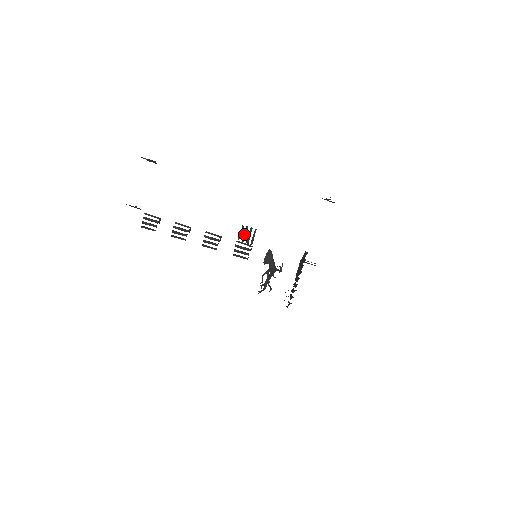
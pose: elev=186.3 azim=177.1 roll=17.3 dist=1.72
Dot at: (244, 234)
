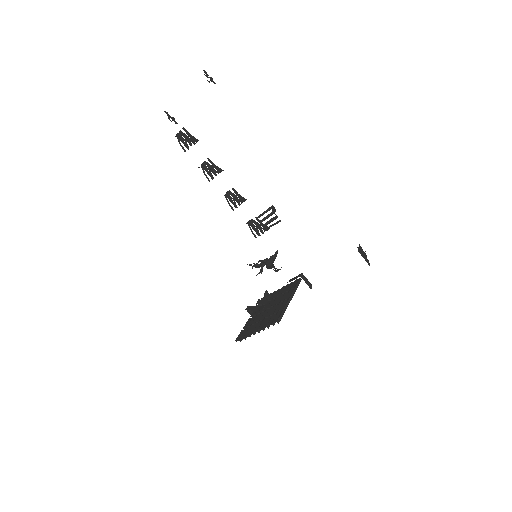
Dot at: (267, 216)
